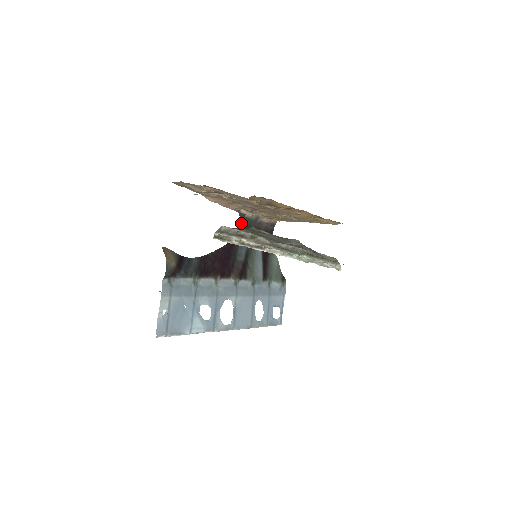
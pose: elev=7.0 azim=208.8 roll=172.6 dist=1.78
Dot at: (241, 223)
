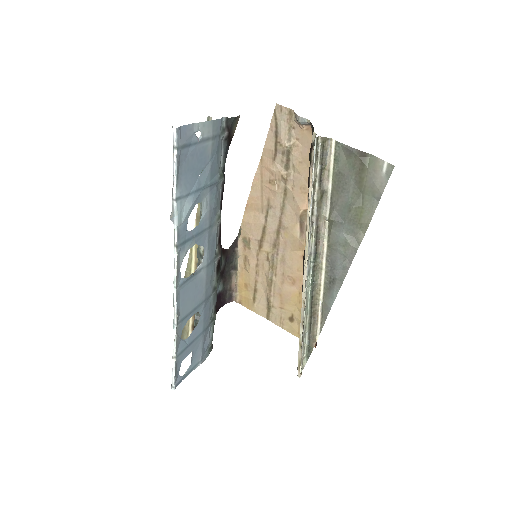
Dot at: (229, 247)
